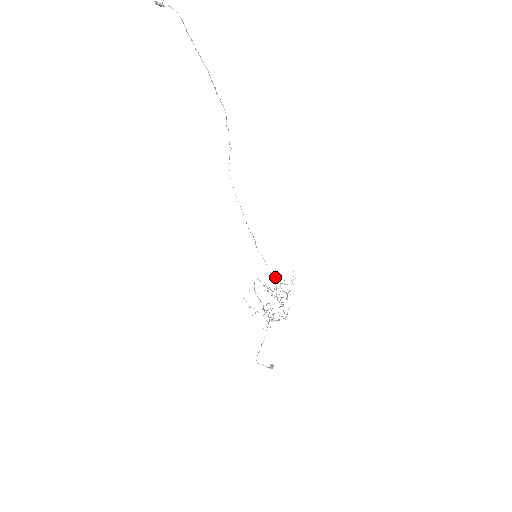
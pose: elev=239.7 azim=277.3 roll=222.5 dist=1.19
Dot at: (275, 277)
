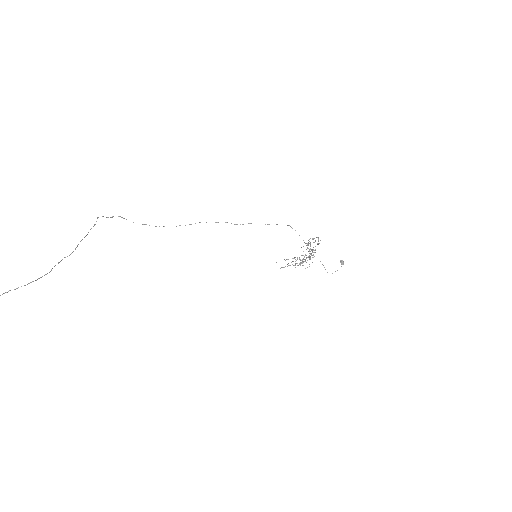
Dot at: occluded
